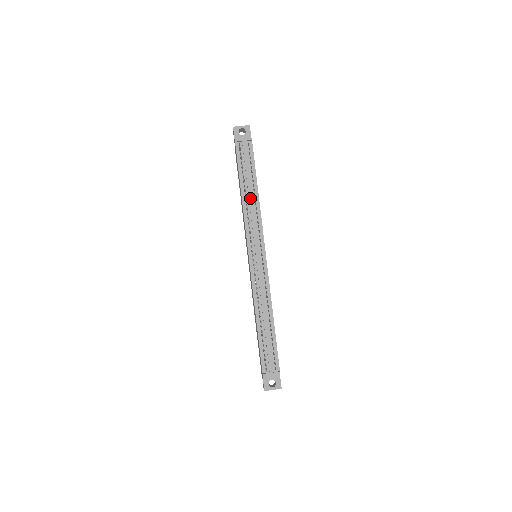
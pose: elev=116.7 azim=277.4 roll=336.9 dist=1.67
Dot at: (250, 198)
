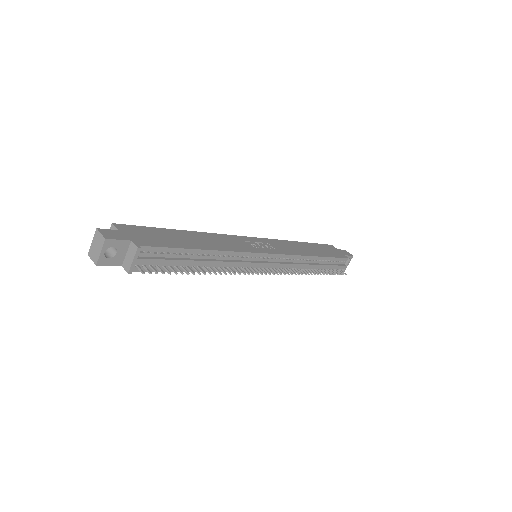
Dot at: (212, 264)
